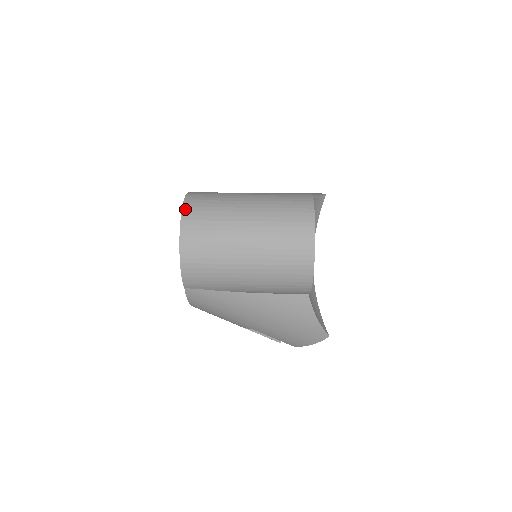
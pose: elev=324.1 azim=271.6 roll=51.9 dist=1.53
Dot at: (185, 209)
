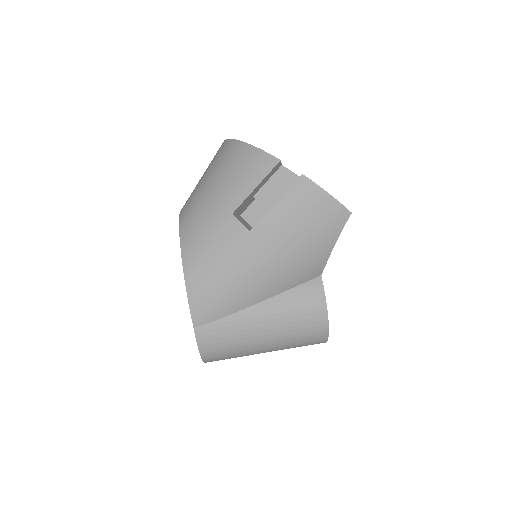
Dot at: occluded
